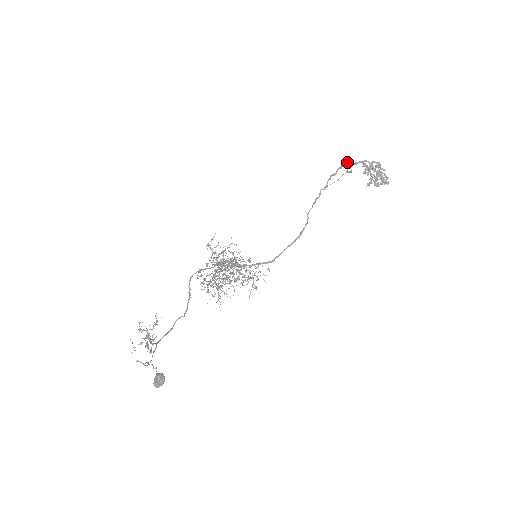
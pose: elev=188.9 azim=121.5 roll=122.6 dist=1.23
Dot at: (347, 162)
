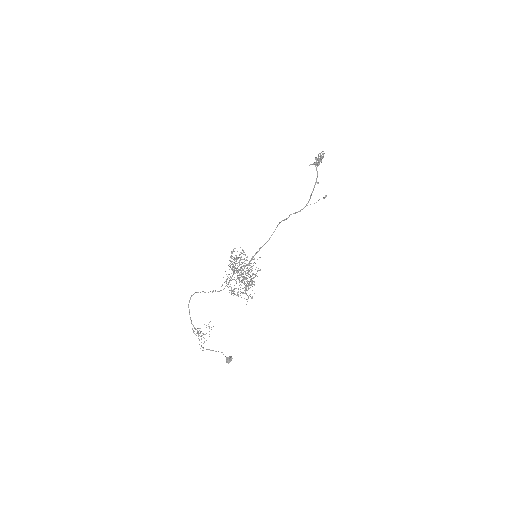
Dot at: occluded
